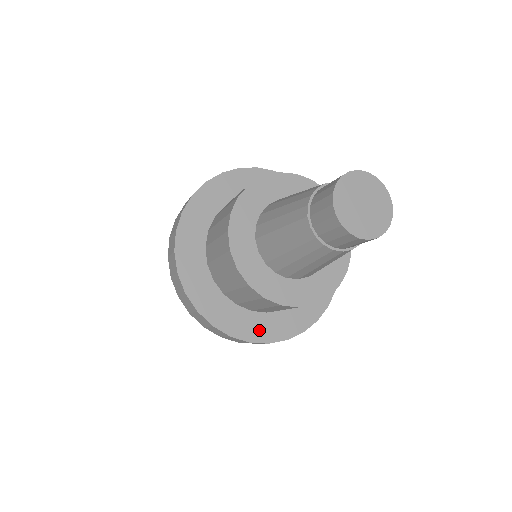
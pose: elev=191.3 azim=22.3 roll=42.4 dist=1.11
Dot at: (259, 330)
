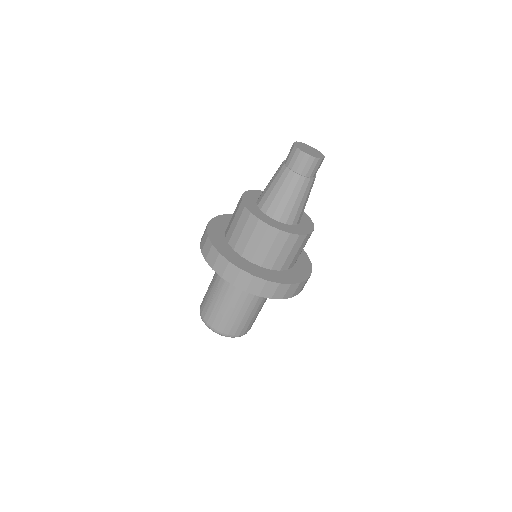
Dot at: (281, 278)
